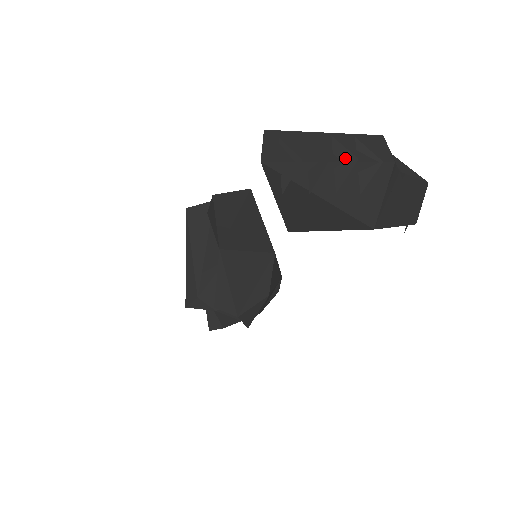
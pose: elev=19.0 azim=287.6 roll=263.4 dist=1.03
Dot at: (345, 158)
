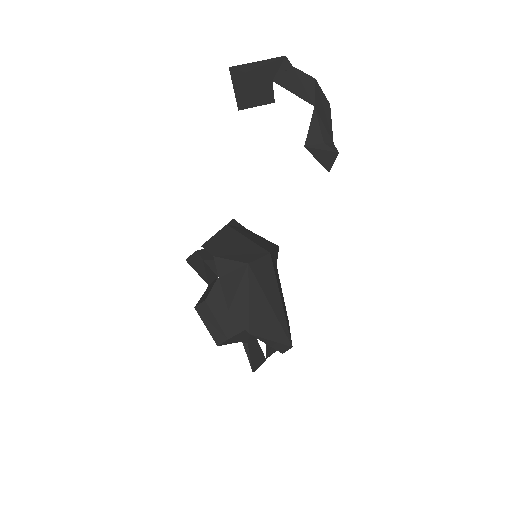
Dot at: (264, 60)
